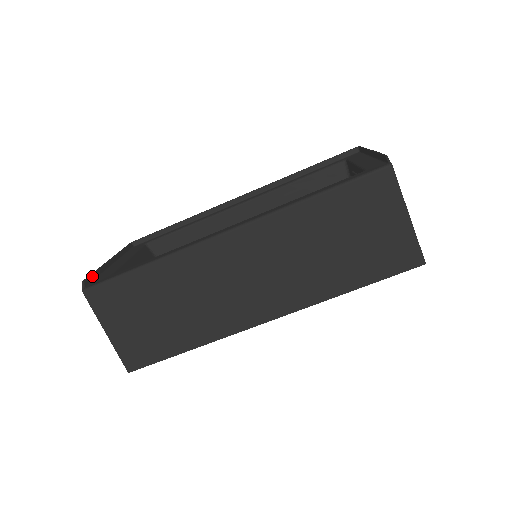
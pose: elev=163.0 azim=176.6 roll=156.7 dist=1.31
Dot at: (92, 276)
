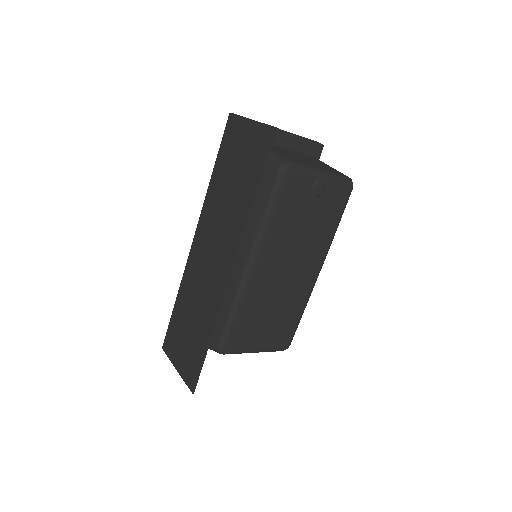
Dot at: occluded
